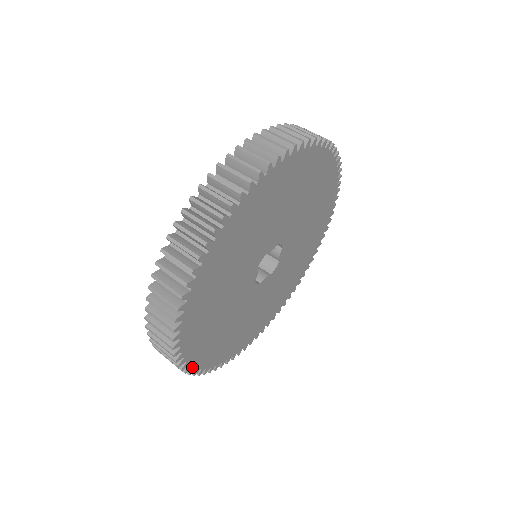
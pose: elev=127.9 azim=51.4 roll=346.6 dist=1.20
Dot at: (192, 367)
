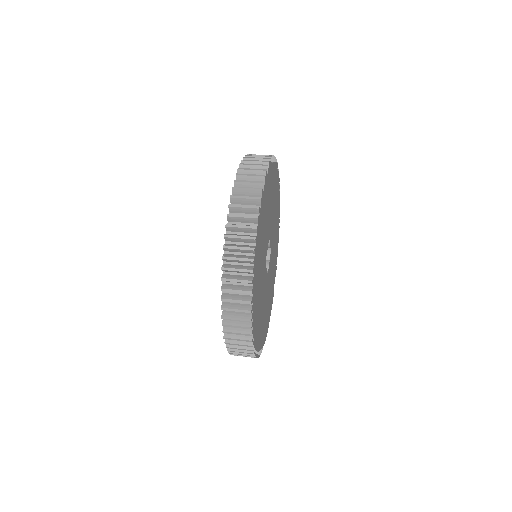
Dot at: (260, 350)
